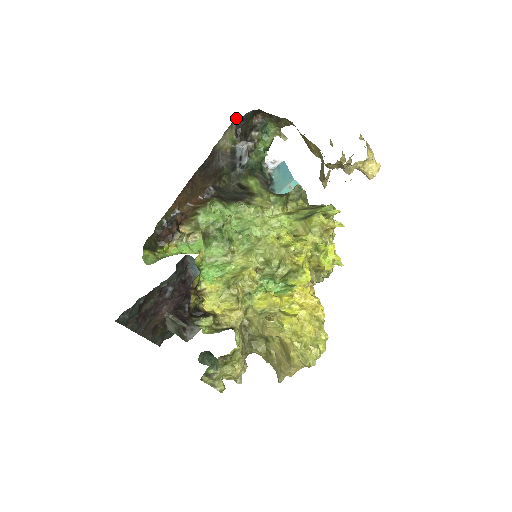
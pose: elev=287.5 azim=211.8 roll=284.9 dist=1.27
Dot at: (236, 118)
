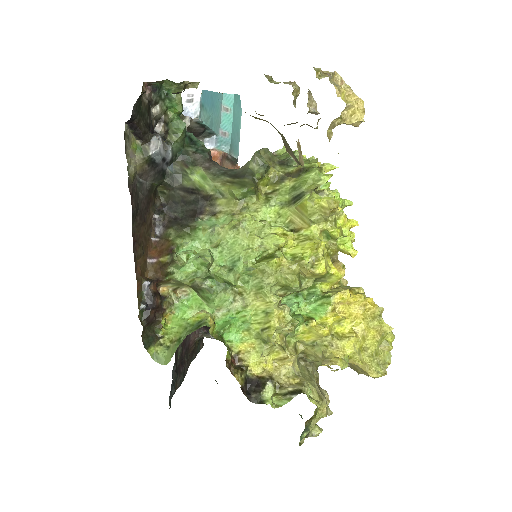
Dot at: occluded
